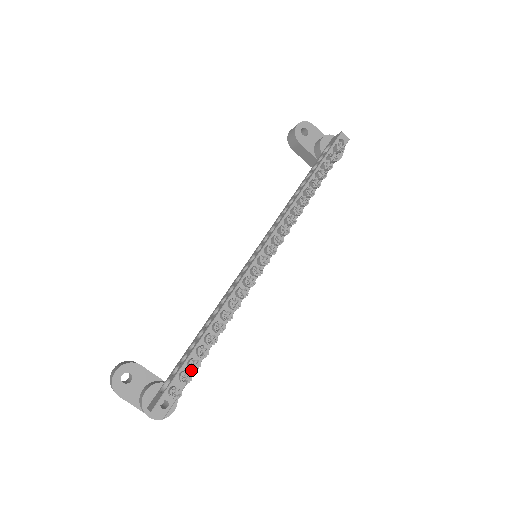
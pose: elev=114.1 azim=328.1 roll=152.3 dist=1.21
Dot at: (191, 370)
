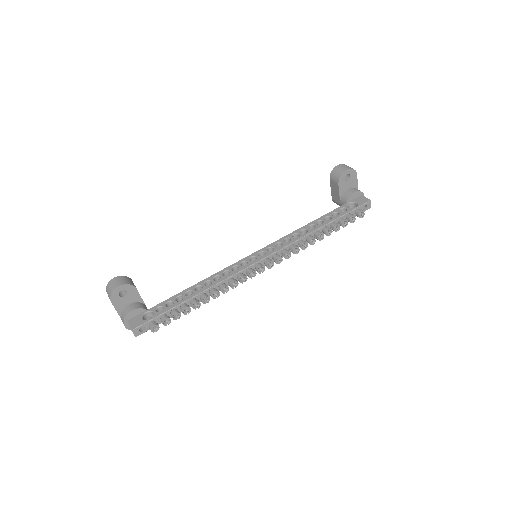
Dot at: (171, 315)
